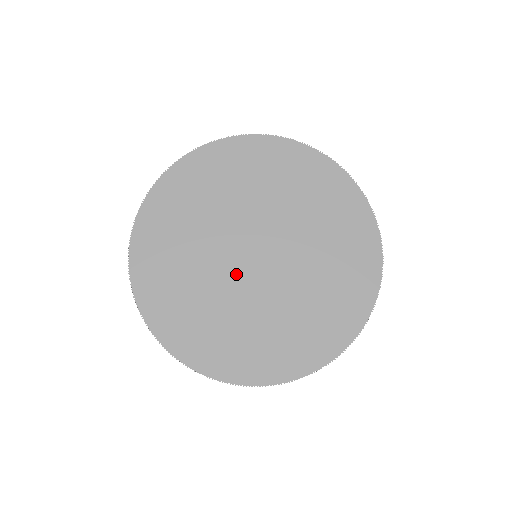
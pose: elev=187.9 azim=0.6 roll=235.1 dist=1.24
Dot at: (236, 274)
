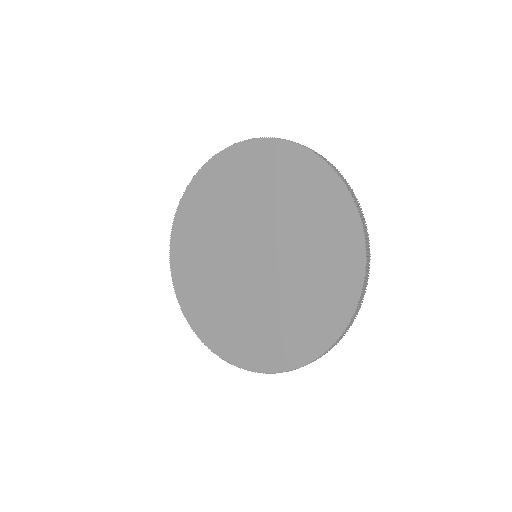
Dot at: (234, 249)
